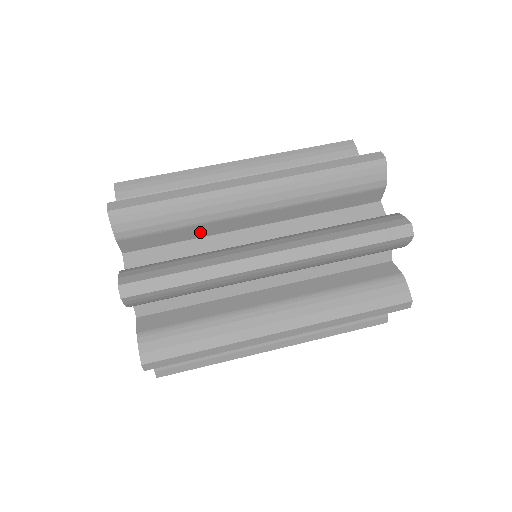
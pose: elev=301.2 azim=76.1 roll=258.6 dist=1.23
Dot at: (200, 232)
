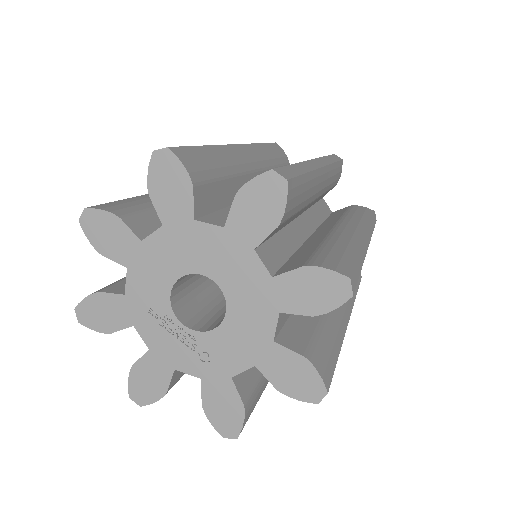
Dot at: occluded
